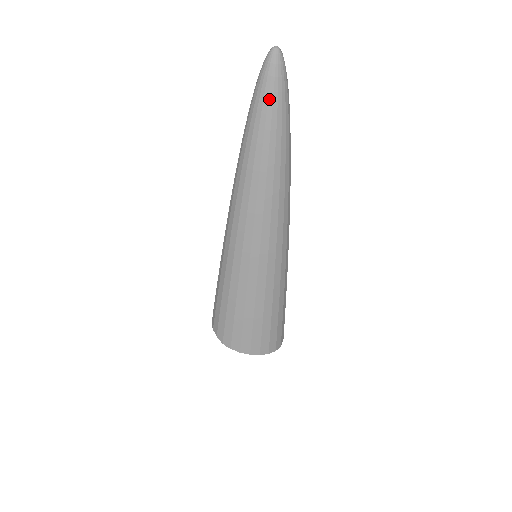
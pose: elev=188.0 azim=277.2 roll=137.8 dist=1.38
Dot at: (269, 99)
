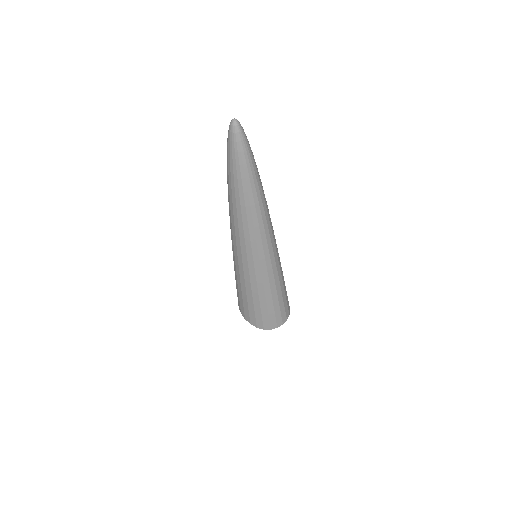
Dot at: (229, 154)
